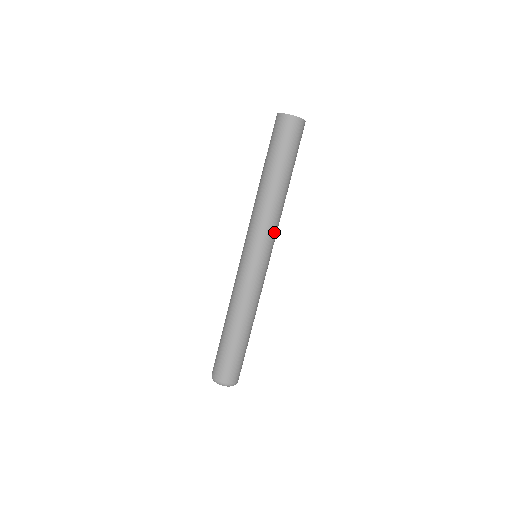
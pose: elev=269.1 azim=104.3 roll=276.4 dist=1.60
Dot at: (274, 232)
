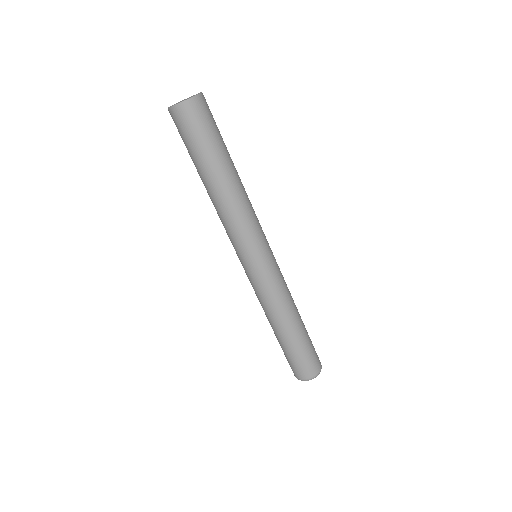
Dot at: (257, 225)
